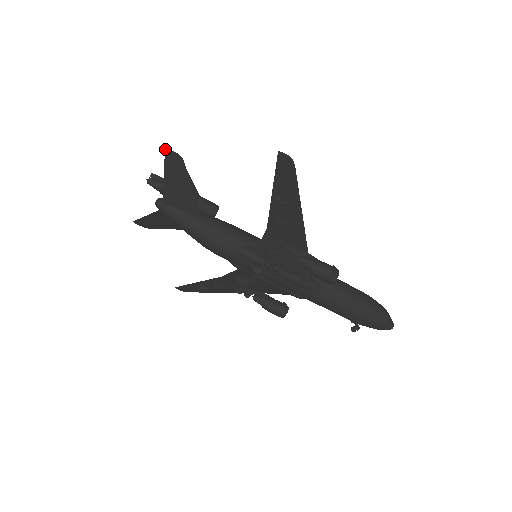
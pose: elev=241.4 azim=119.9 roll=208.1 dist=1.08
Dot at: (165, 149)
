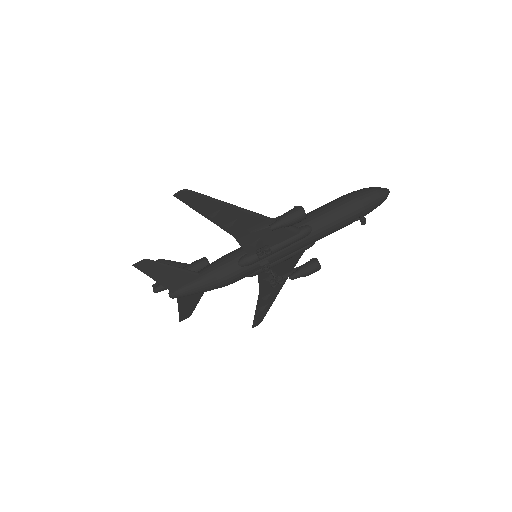
Dot at: (134, 266)
